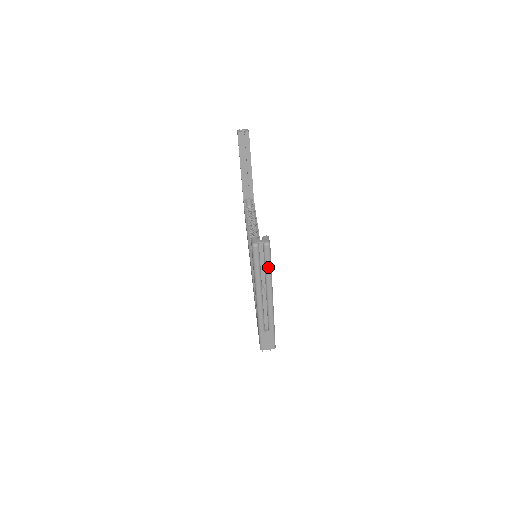
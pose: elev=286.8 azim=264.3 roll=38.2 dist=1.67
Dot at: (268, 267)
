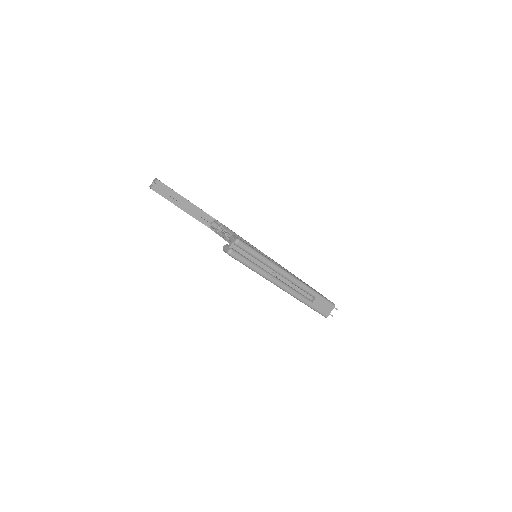
Dot at: (258, 256)
